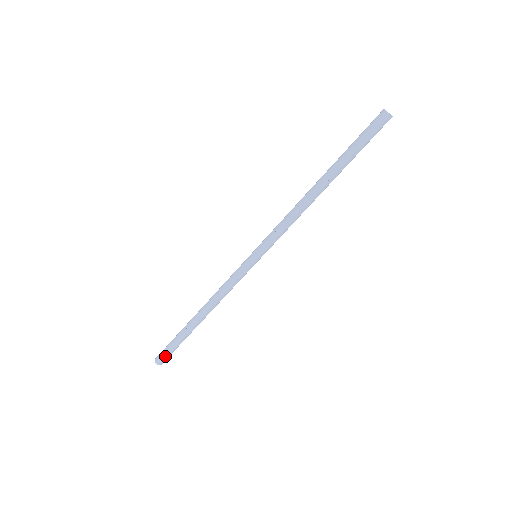
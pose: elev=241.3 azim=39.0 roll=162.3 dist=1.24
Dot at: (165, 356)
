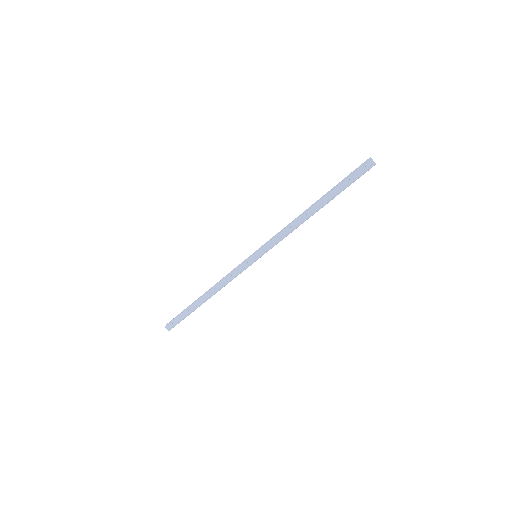
Dot at: occluded
